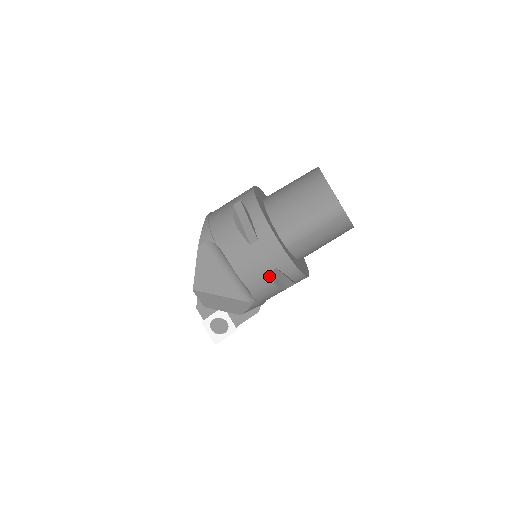
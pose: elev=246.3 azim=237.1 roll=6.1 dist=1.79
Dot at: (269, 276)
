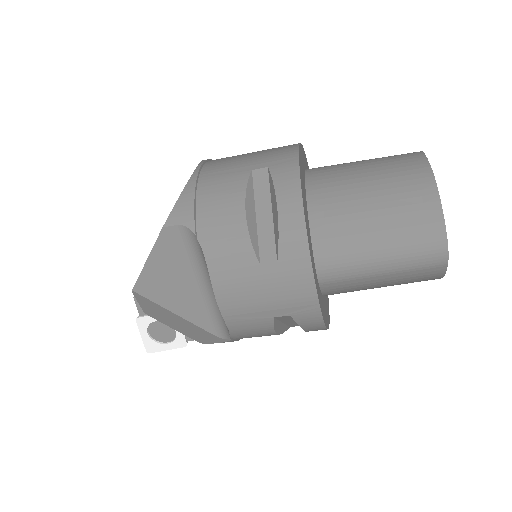
Dot at: (272, 321)
